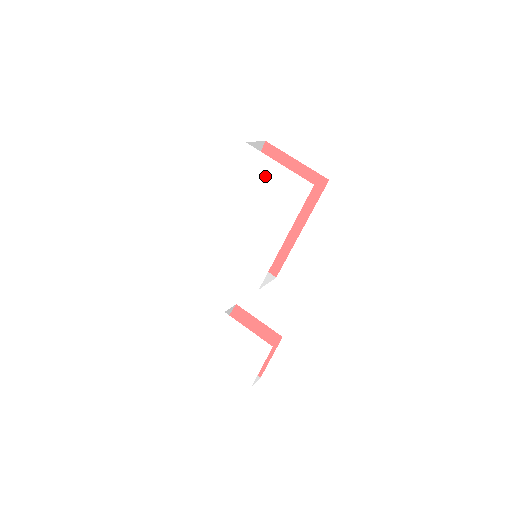
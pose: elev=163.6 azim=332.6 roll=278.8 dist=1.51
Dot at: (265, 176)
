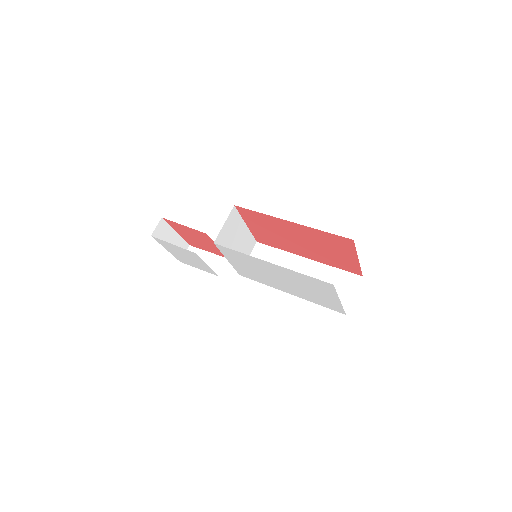
Dot at: (321, 292)
